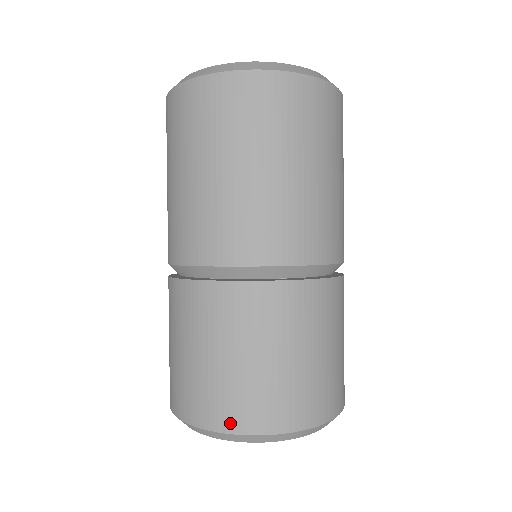
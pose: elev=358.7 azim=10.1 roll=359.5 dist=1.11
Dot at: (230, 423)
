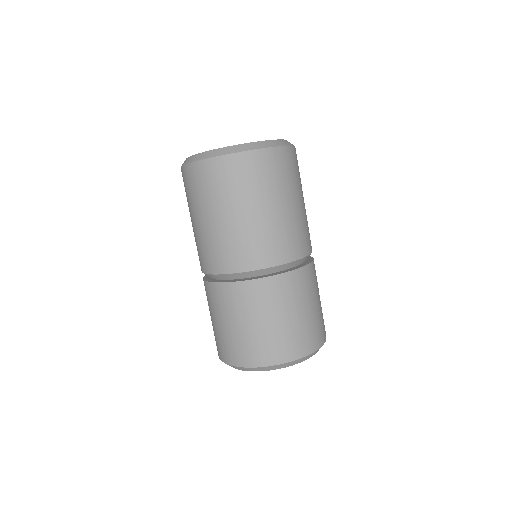
Dot at: (234, 360)
